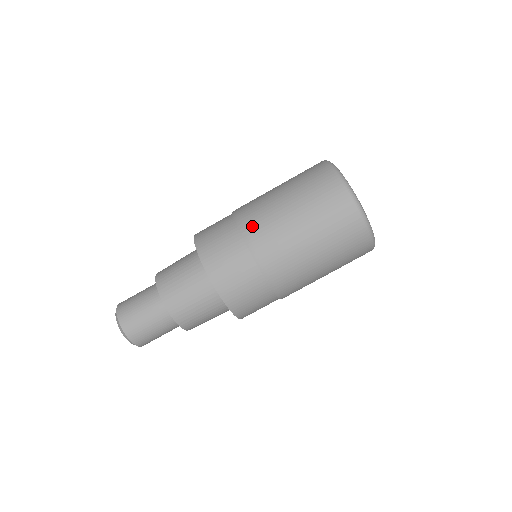
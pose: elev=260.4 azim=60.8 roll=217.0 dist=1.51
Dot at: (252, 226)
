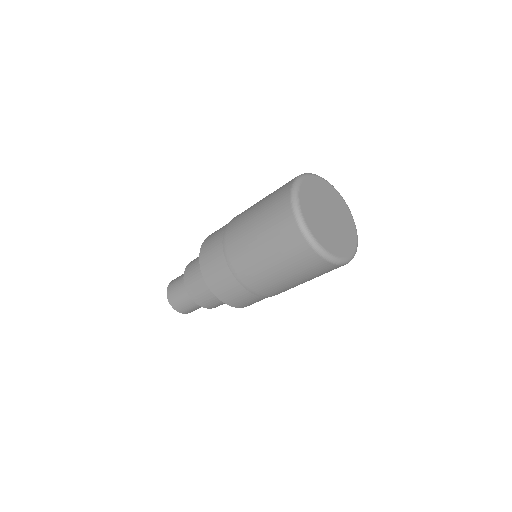
Dot at: (239, 269)
